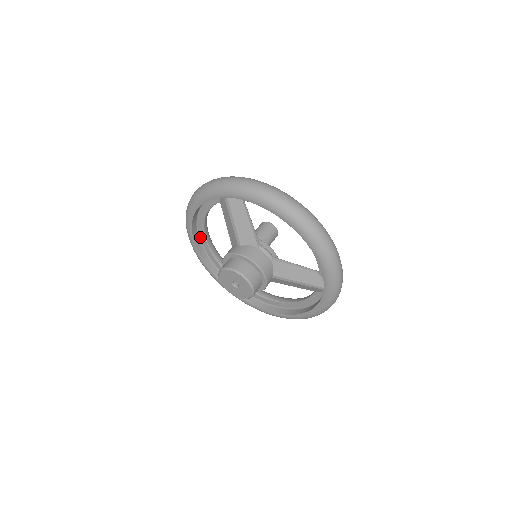
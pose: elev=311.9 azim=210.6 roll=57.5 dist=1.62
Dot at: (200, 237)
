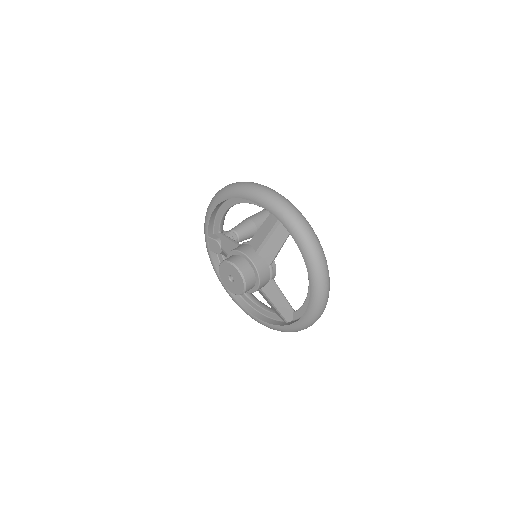
Dot at: (224, 204)
